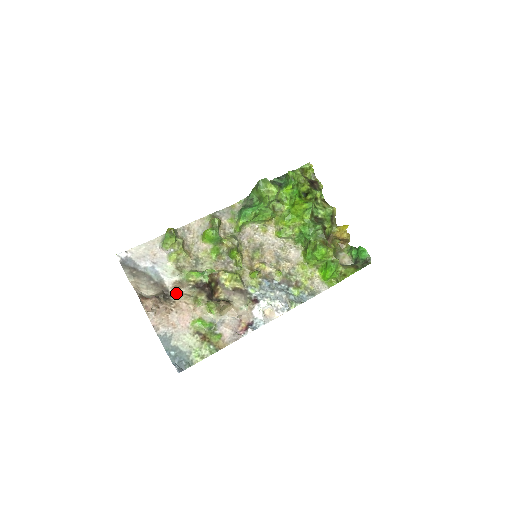
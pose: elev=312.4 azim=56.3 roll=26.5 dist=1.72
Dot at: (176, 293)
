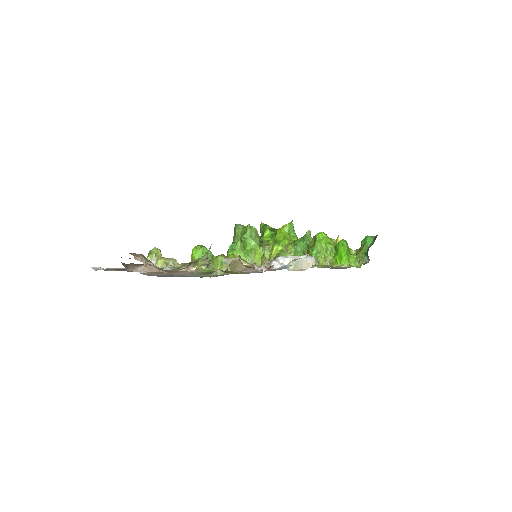
Dot at: occluded
